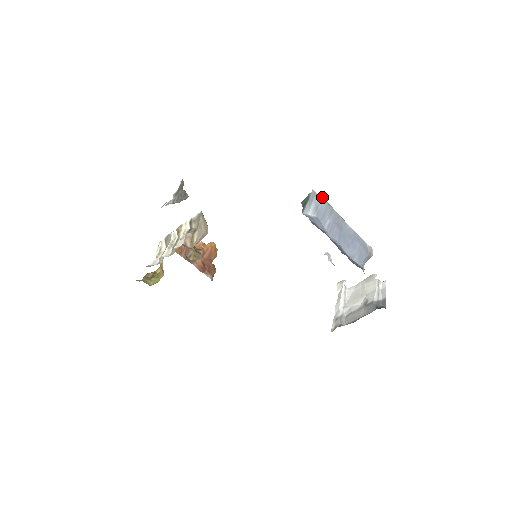
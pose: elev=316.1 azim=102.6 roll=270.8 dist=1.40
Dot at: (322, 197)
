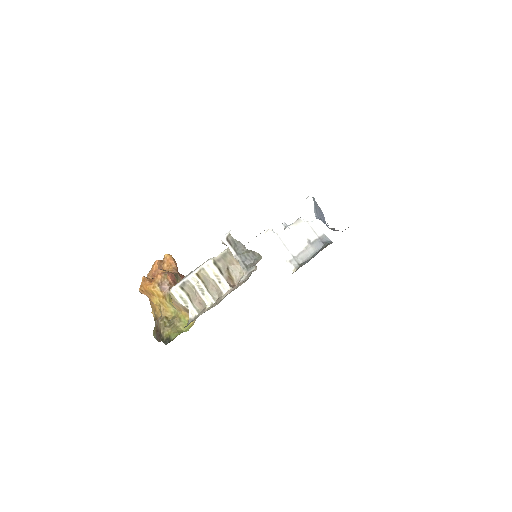
Dot at: (313, 197)
